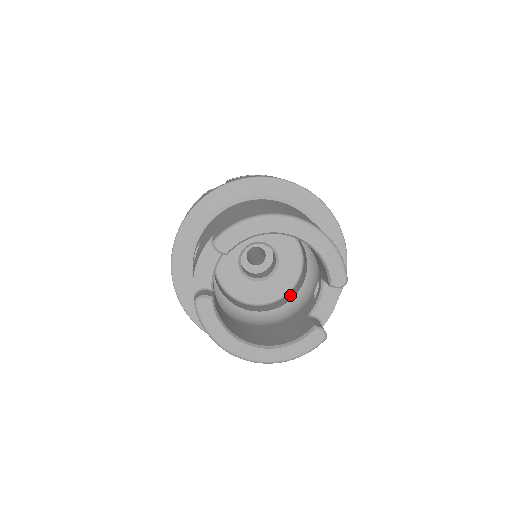
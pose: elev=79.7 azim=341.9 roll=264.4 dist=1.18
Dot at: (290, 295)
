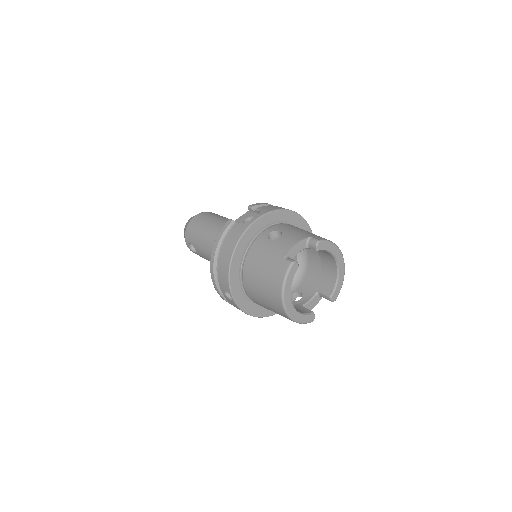
Dot at: occluded
